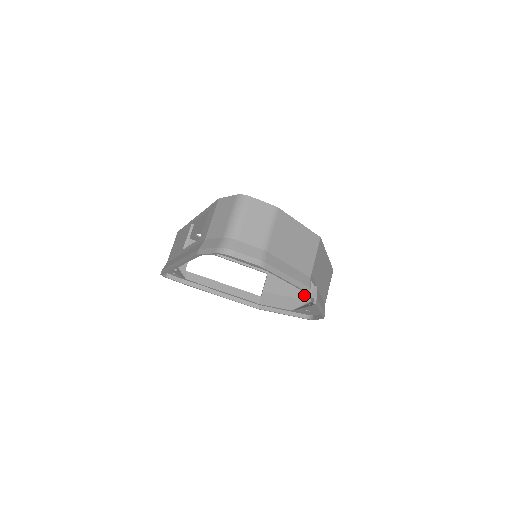
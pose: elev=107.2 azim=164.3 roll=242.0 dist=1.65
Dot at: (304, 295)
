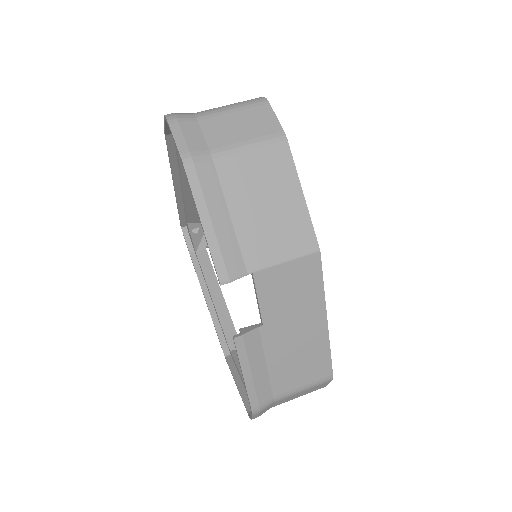
Dot at: occluded
